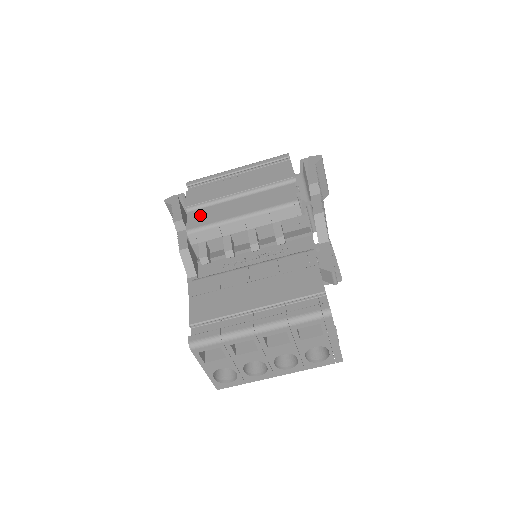
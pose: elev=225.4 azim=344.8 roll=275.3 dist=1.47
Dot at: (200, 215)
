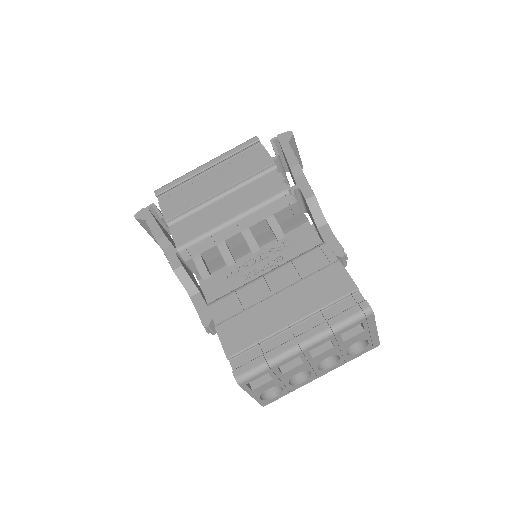
Dot at: (185, 227)
